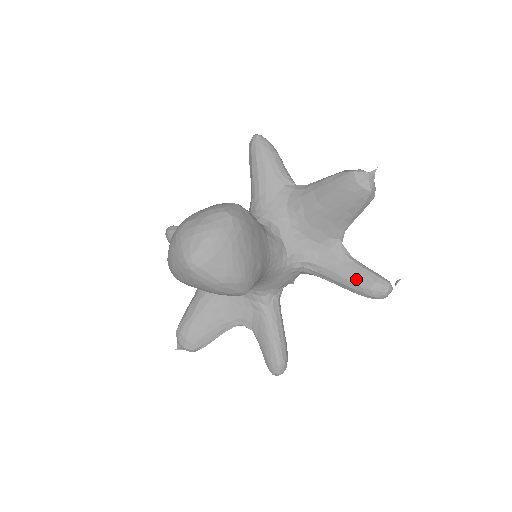
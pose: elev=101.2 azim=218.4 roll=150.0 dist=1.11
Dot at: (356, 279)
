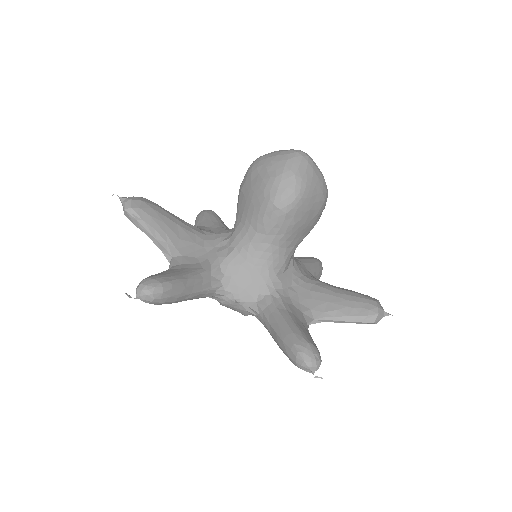
Dot at: (304, 331)
